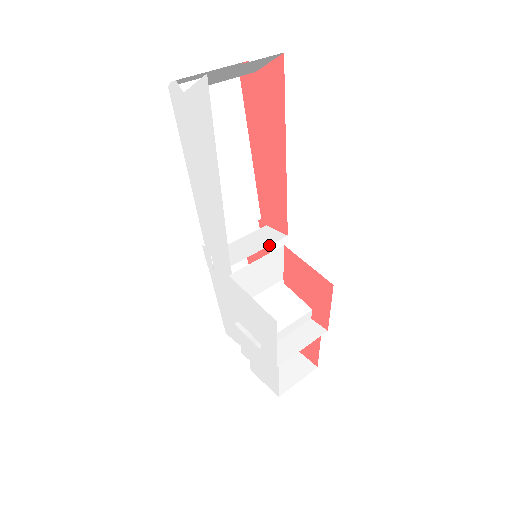
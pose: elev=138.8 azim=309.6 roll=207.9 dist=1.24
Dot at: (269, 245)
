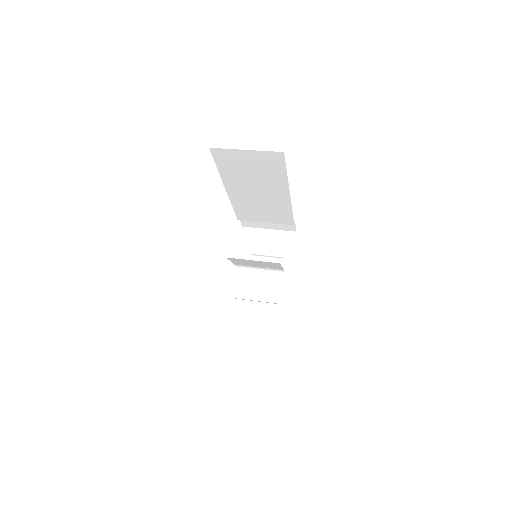
Dot at: (271, 255)
